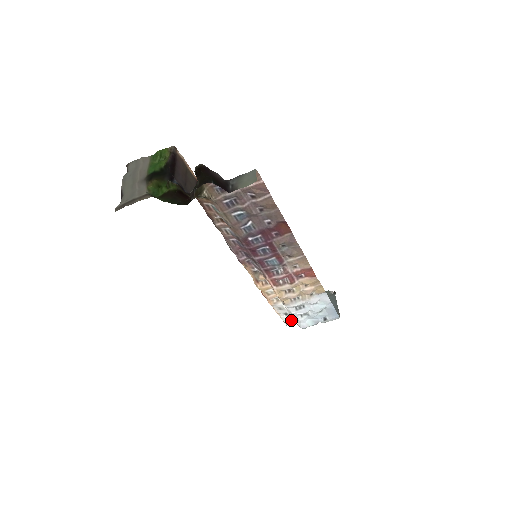
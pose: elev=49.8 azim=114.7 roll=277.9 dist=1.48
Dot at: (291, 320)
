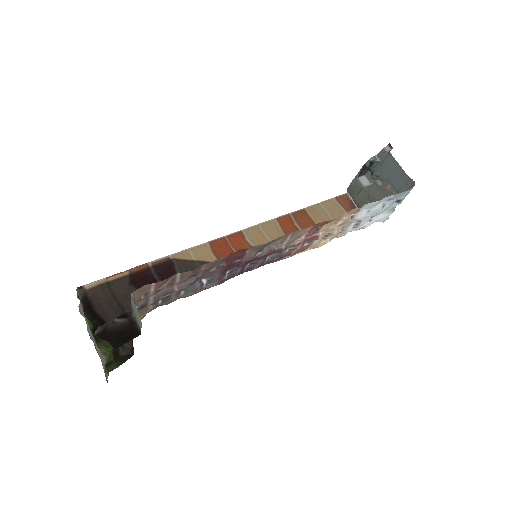
Dot at: occluded
